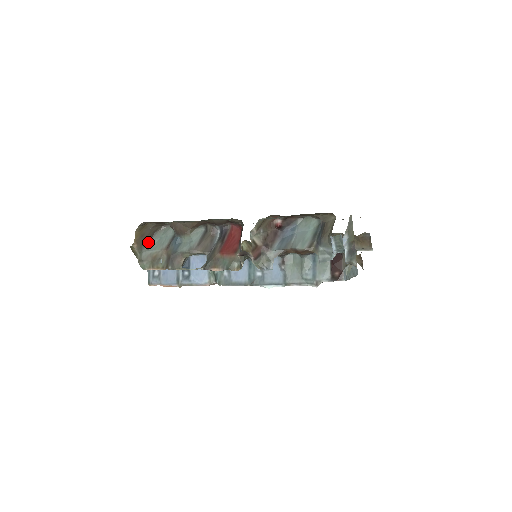
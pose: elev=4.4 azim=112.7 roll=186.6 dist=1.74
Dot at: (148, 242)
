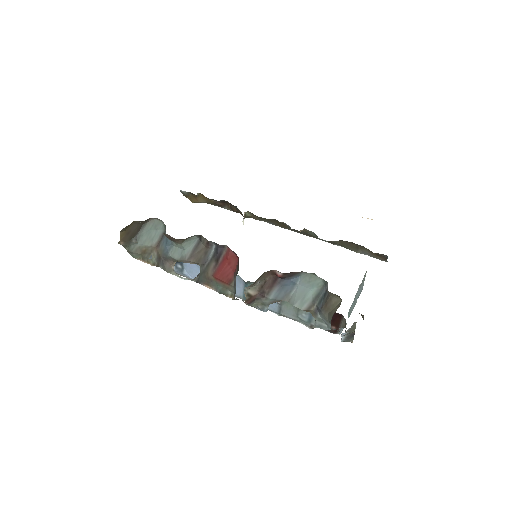
Dot at: (136, 235)
